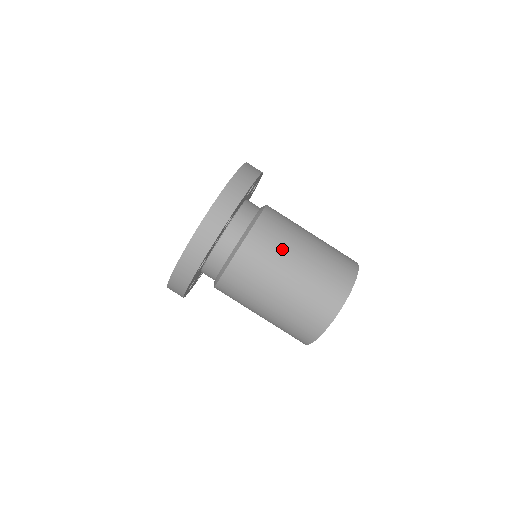
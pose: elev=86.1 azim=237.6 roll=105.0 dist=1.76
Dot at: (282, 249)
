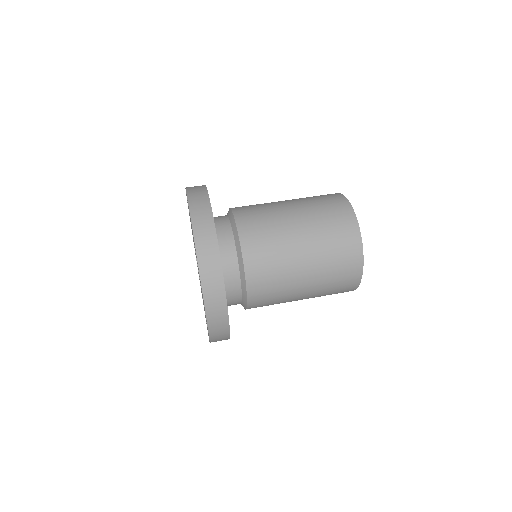
Dot at: occluded
